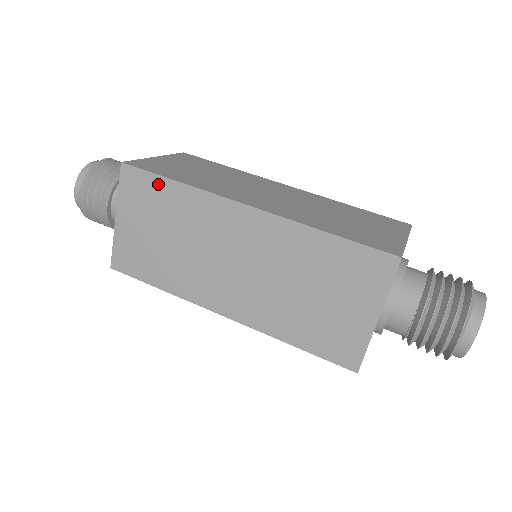
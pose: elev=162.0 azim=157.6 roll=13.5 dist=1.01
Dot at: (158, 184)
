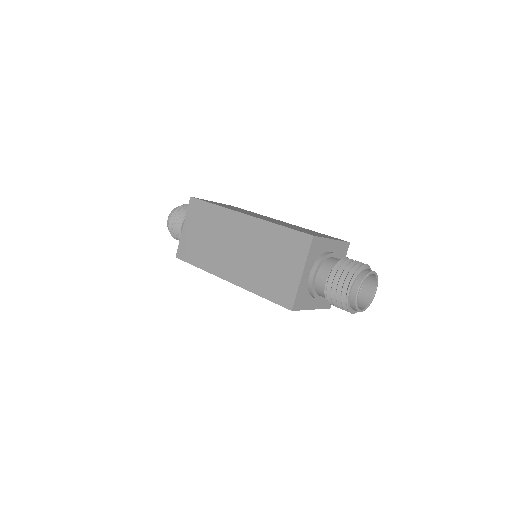
Dot at: (205, 207)
